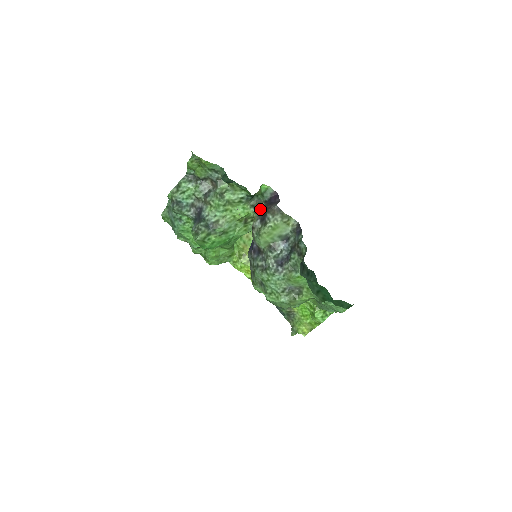
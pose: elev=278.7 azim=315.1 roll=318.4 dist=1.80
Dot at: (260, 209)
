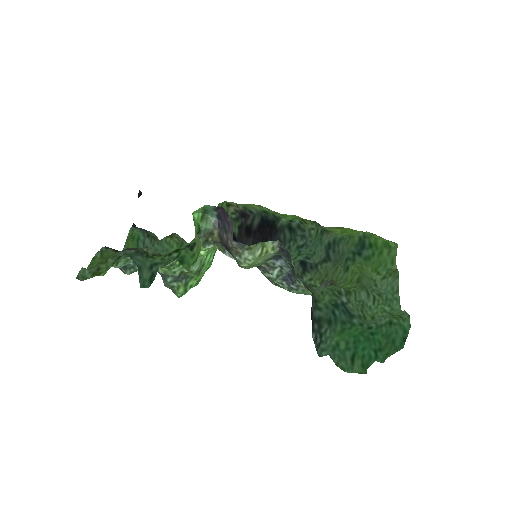
Dot at: (217, 242)
